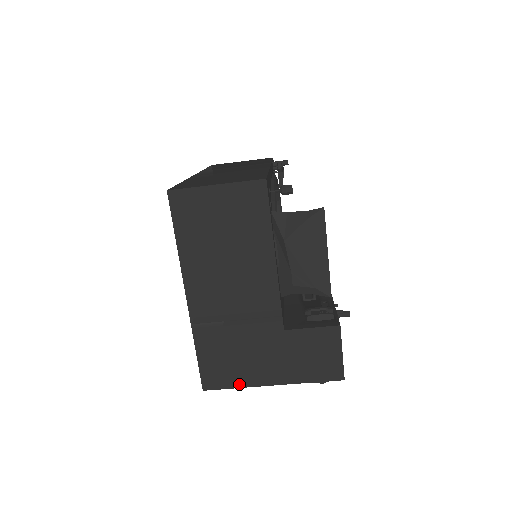
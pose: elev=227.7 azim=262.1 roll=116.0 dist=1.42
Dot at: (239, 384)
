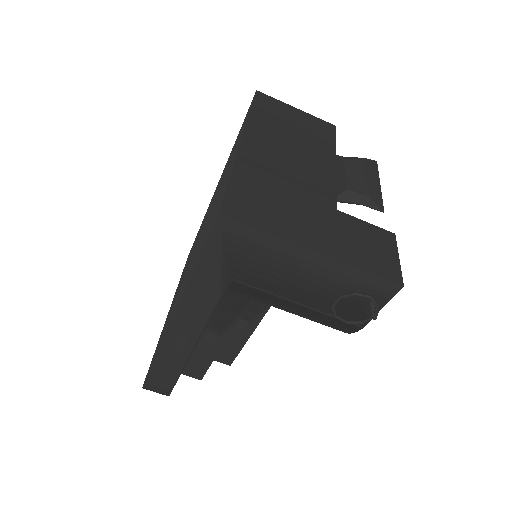
Dot at: (271, 230)
